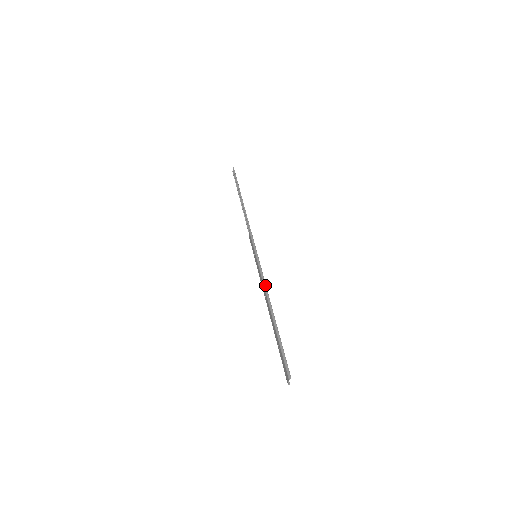
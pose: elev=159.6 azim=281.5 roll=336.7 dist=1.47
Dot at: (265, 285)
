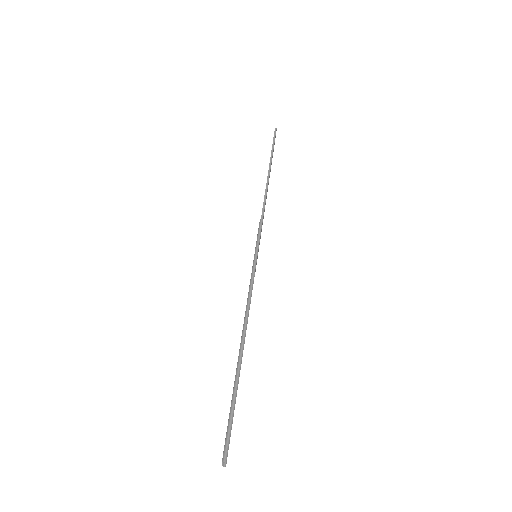
Dot at: (248, 302)
